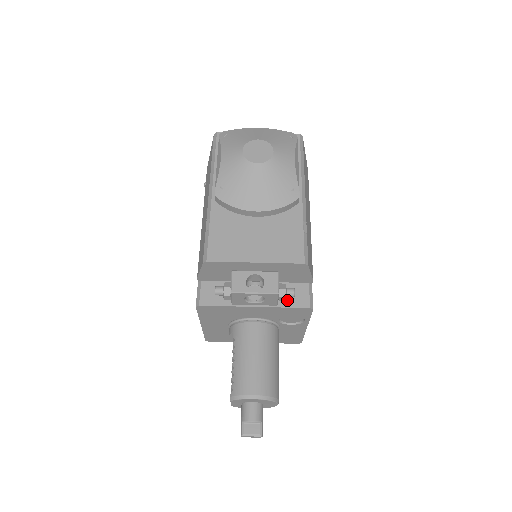
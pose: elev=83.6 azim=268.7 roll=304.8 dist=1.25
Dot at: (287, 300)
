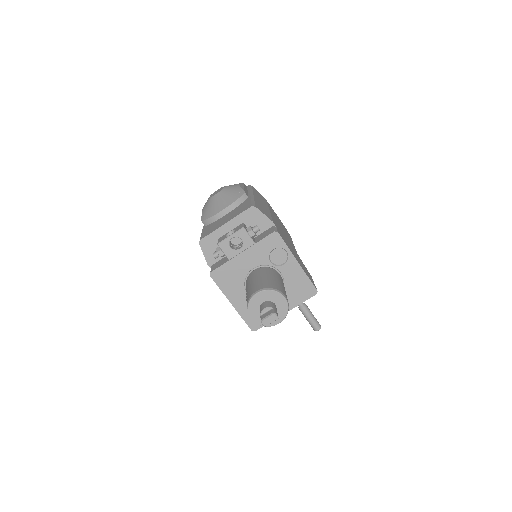
Dot at: (260, 238)
